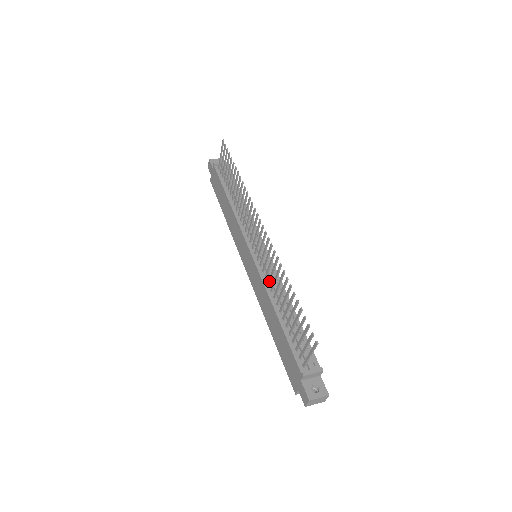
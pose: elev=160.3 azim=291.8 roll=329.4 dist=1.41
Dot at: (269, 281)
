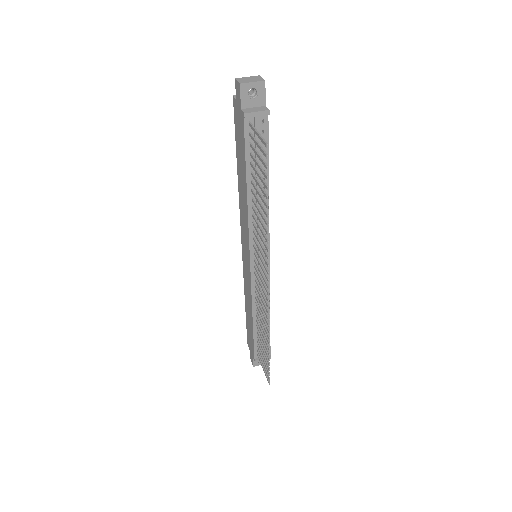
Dot at: (257, 302)
